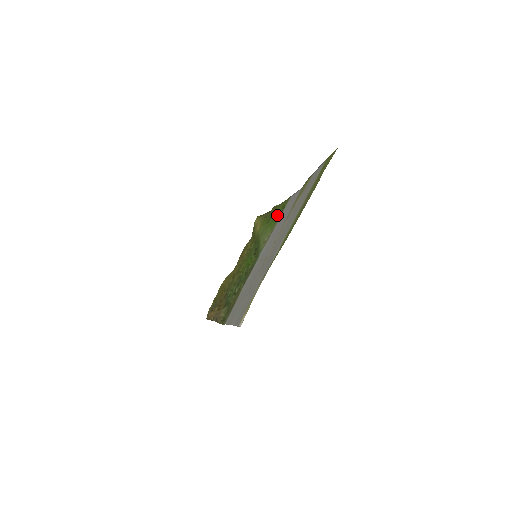
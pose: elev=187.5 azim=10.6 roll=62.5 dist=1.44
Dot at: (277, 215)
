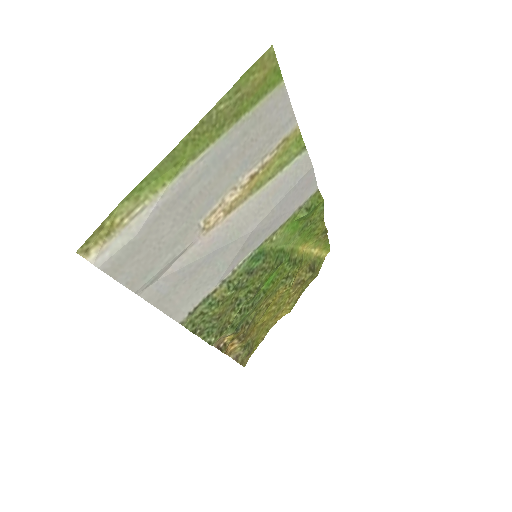
Dot at: (306, 217)
